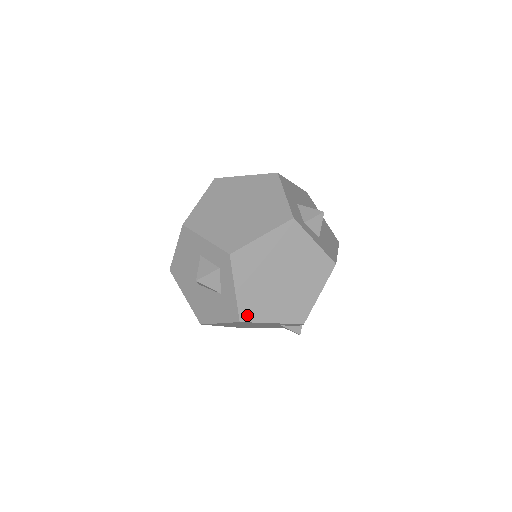
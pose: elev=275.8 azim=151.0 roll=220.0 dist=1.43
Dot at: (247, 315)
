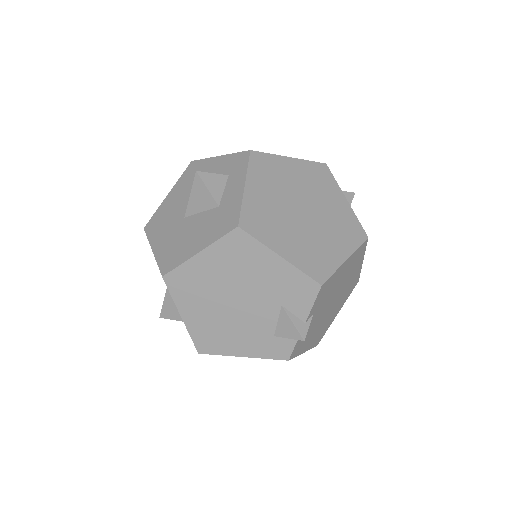
Dot at: (250, 225)
